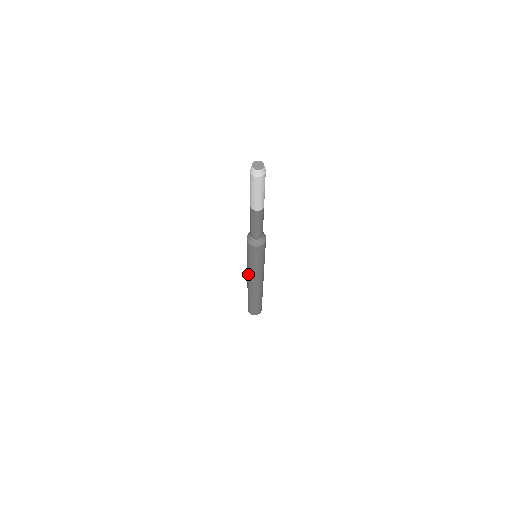
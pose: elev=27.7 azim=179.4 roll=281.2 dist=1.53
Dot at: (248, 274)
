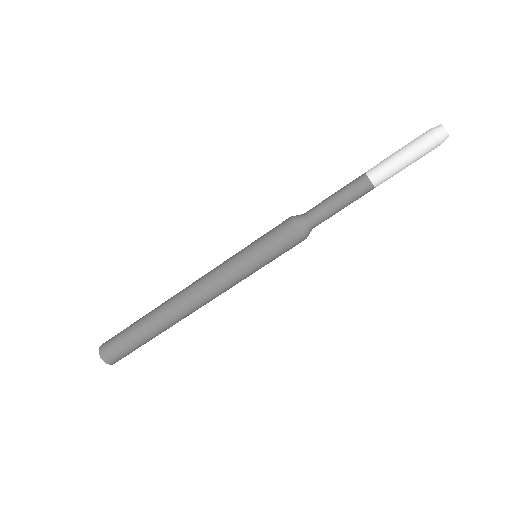
Dot at: (211, 275)
